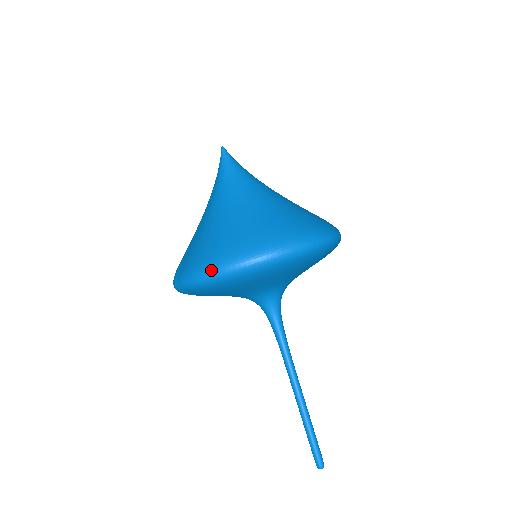
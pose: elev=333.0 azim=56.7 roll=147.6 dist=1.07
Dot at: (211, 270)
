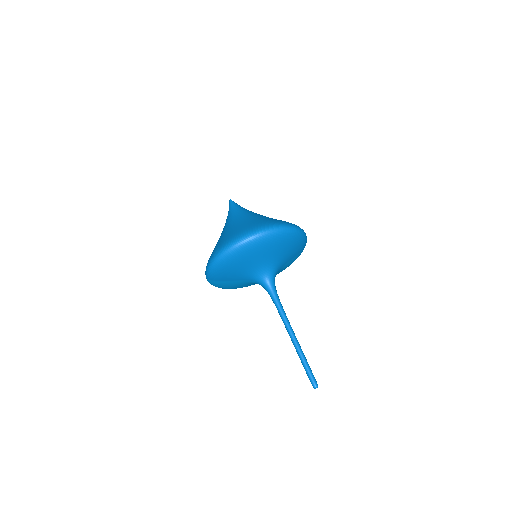
Dot at: (213, 258)
